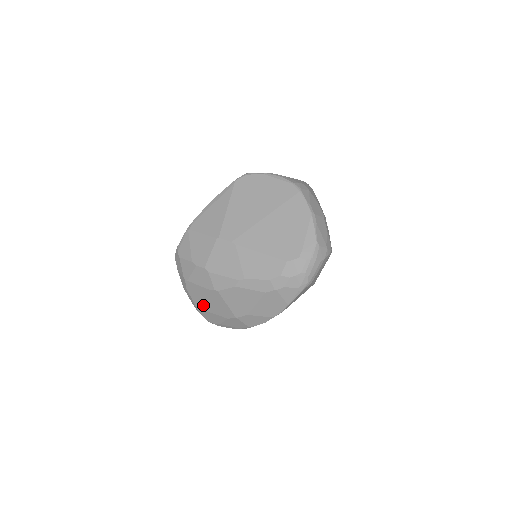
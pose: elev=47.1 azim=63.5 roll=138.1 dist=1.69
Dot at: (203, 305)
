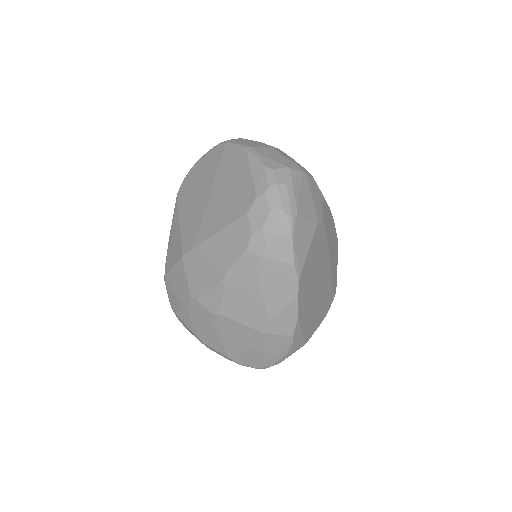
Dot at: (230, 349)
